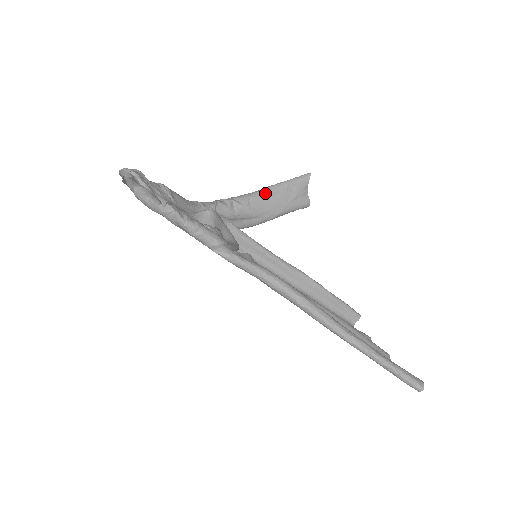
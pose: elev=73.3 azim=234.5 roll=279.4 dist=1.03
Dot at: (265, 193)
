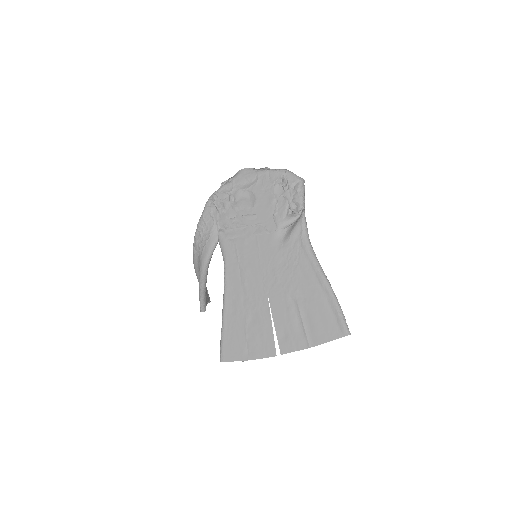
Dot at: occluded
